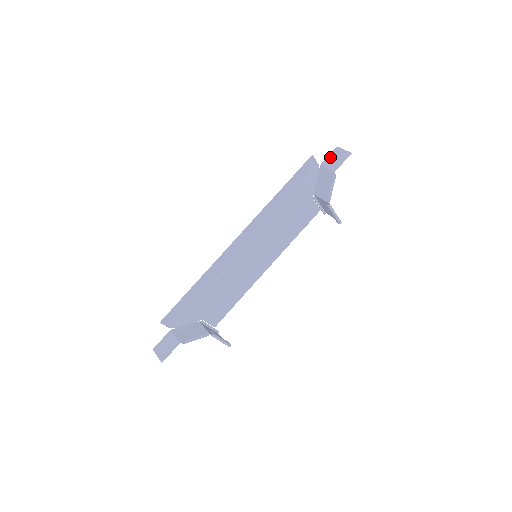
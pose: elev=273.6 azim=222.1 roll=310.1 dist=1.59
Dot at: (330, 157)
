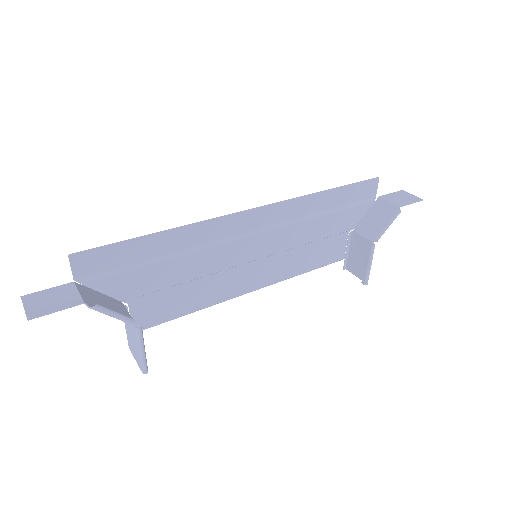
Dot at: (393, 194)
